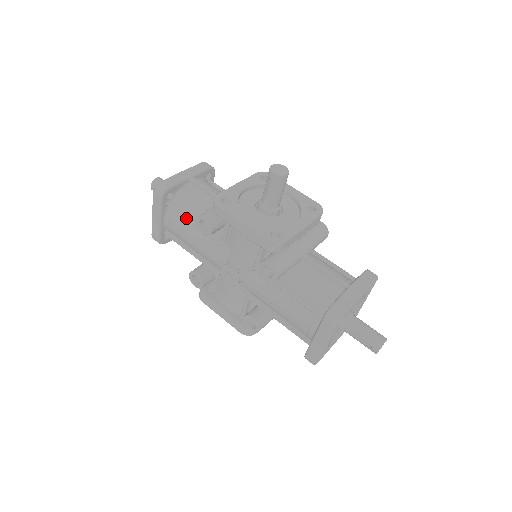
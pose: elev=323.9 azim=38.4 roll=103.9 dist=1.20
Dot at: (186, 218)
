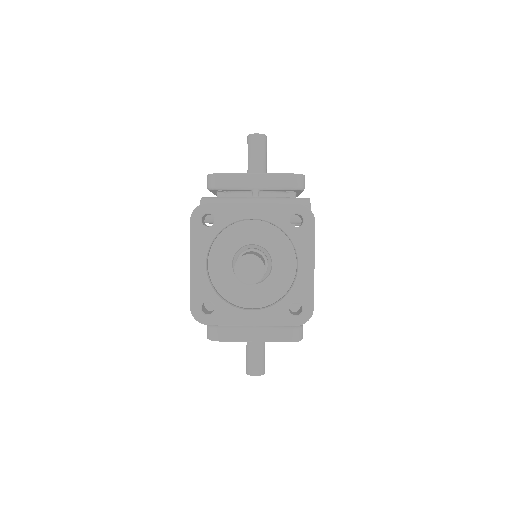
Dot at: occluded
